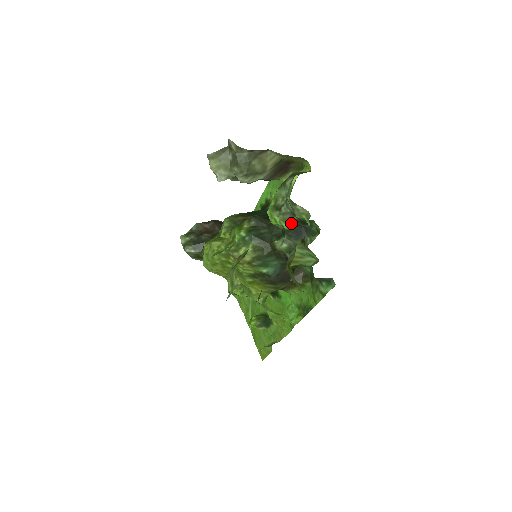
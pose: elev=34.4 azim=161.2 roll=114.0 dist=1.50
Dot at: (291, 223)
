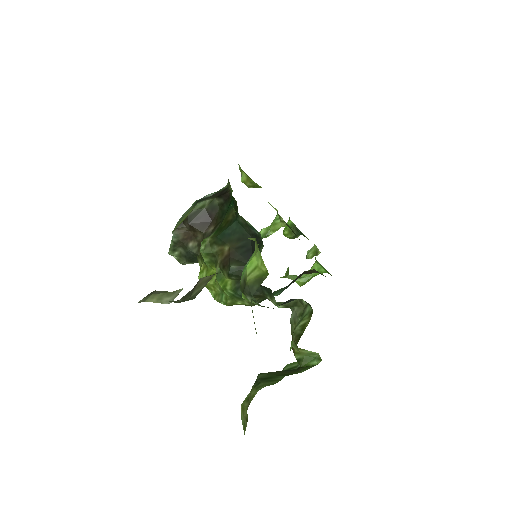
Dot at: occluded
